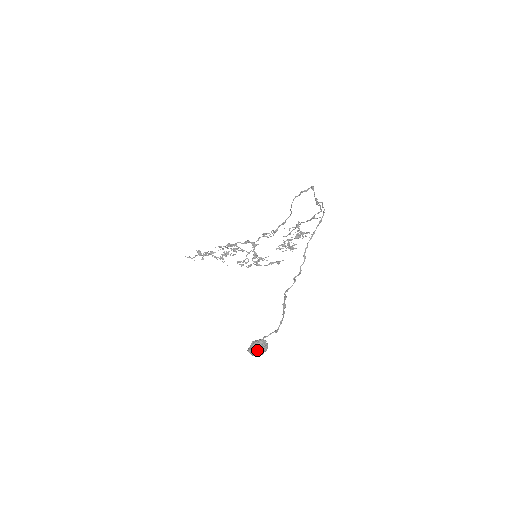
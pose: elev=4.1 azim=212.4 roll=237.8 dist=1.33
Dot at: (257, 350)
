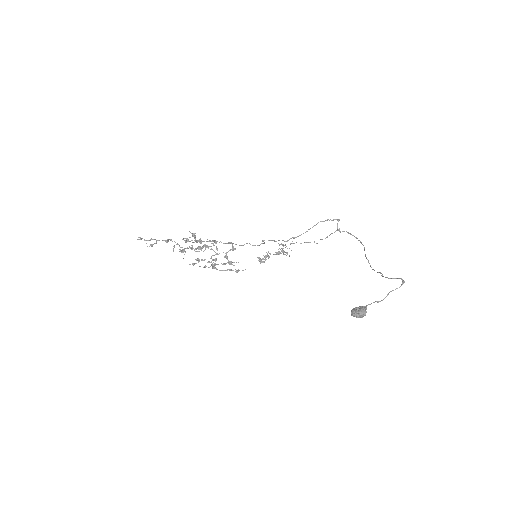
Dot at: (364, 313)
